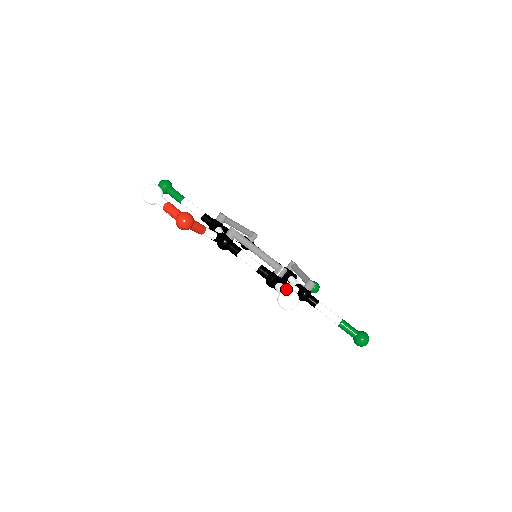
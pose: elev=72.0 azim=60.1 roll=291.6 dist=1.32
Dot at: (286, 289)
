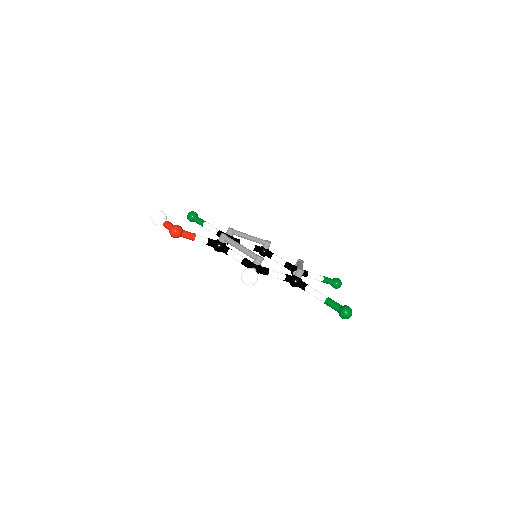
Dot at: (246, 269)
